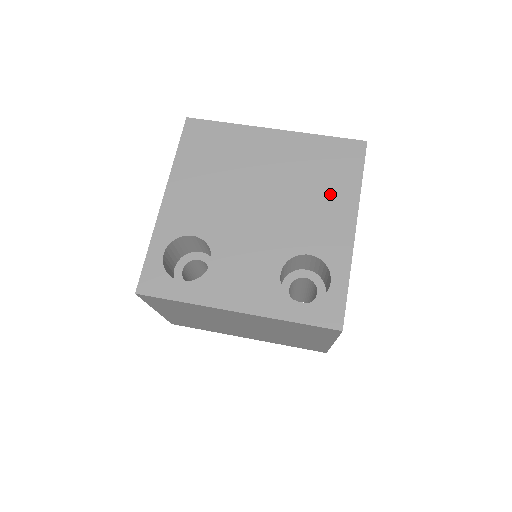
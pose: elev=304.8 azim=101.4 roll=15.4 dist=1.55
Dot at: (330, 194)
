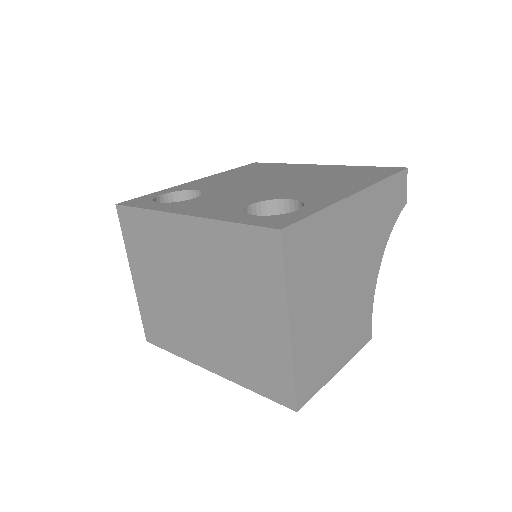
Dot at: (345, 181)
